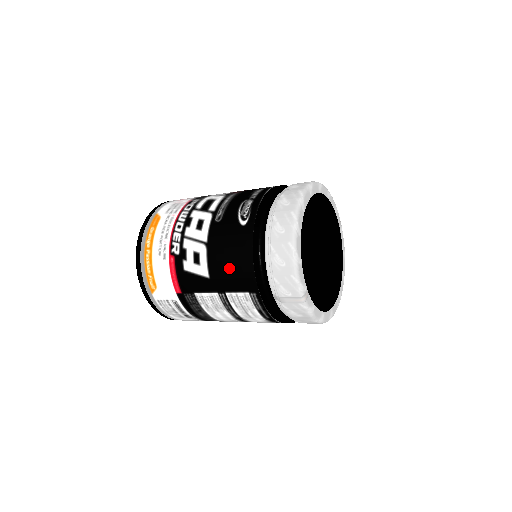
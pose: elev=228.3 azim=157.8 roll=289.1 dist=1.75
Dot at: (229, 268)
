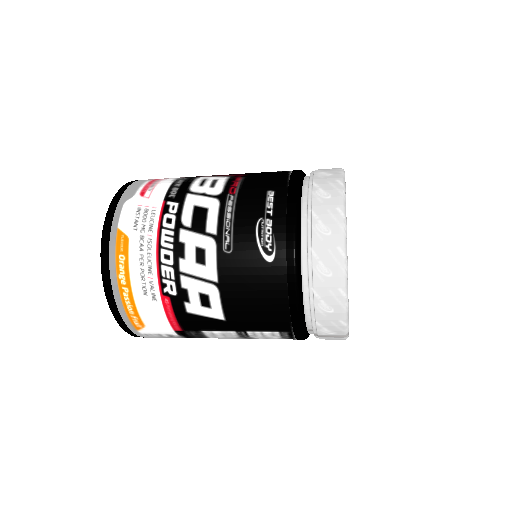
Dot at: (254, 312)
